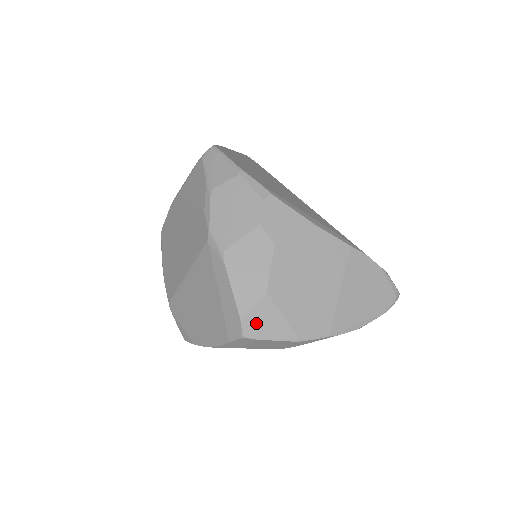
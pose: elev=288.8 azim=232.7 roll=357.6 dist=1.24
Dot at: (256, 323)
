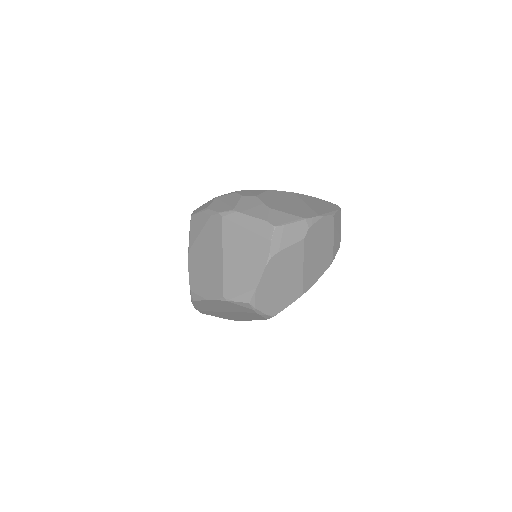
Dot at: (276, 220)
